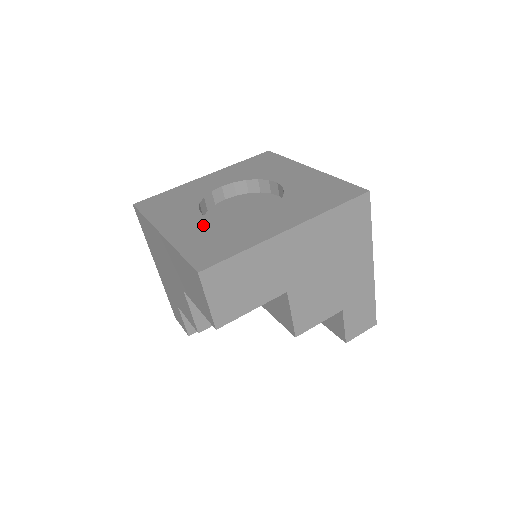
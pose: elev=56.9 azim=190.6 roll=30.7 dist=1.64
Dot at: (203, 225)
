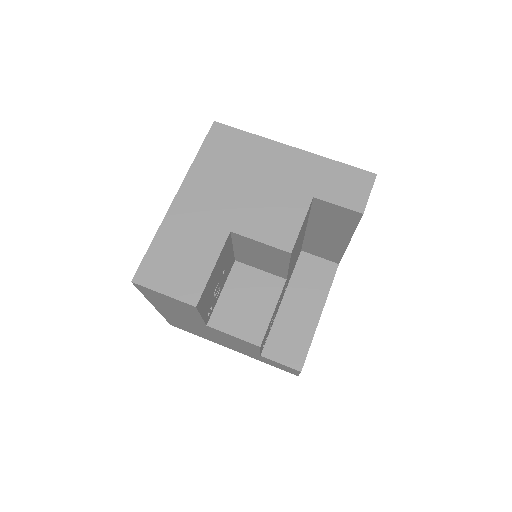
Dot at: occluded
